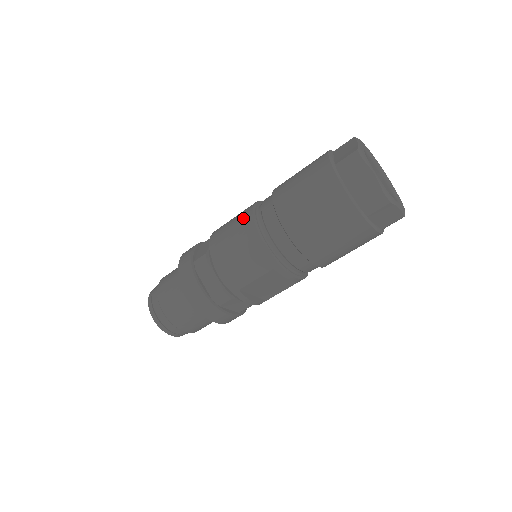
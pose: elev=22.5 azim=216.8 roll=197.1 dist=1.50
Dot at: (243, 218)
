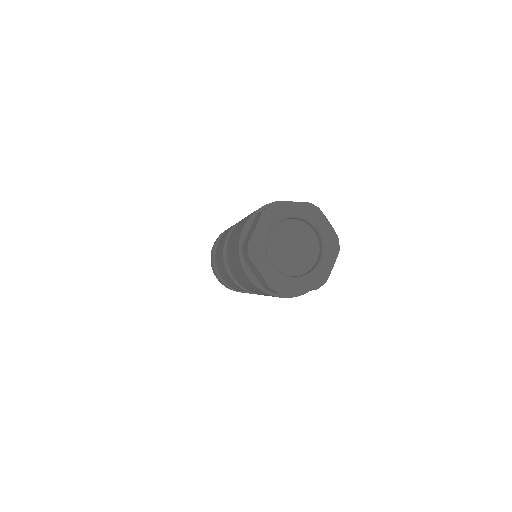
Dot at: (222, 245)
